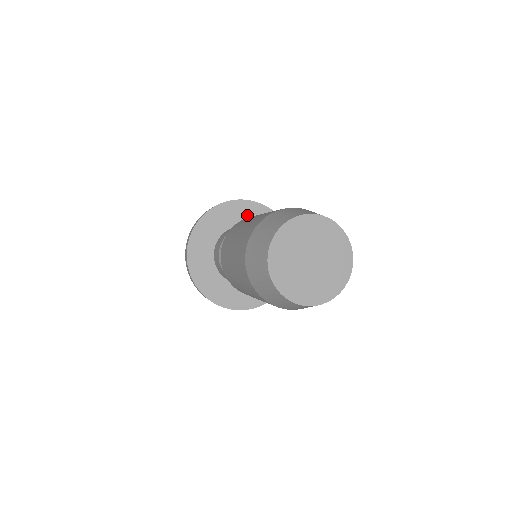
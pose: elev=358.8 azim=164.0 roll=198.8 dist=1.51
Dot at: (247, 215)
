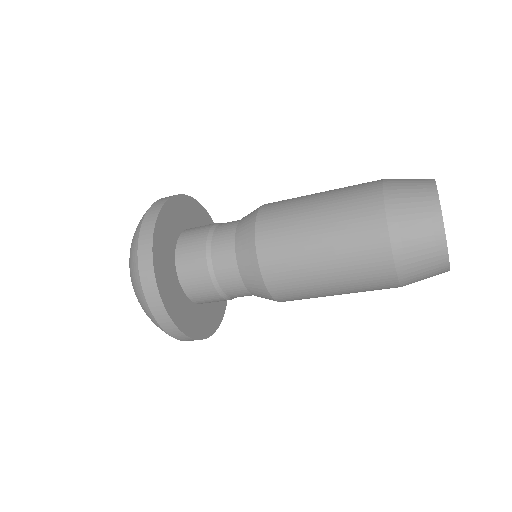
Dot at: occluded
